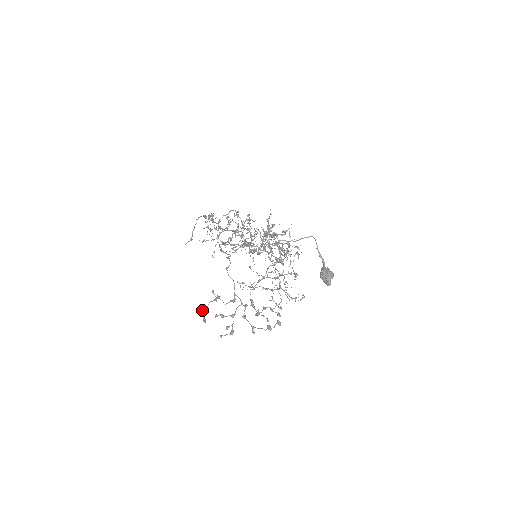
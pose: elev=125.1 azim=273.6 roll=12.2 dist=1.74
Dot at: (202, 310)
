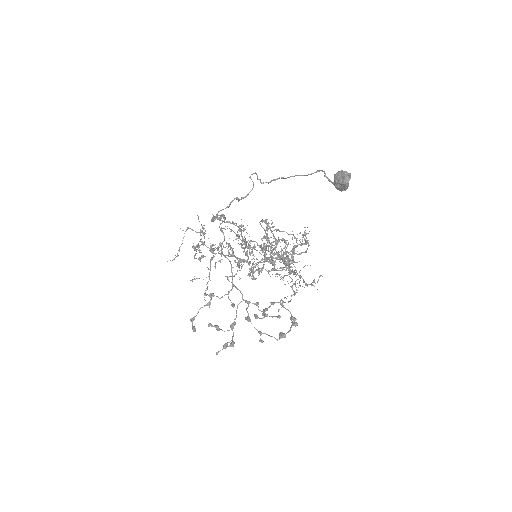
Dot at: (191, 318)
